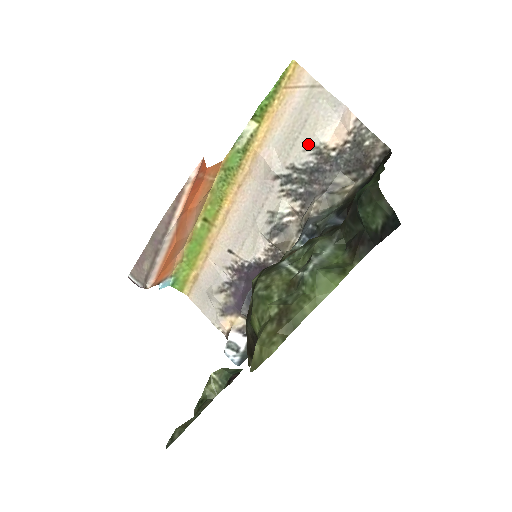
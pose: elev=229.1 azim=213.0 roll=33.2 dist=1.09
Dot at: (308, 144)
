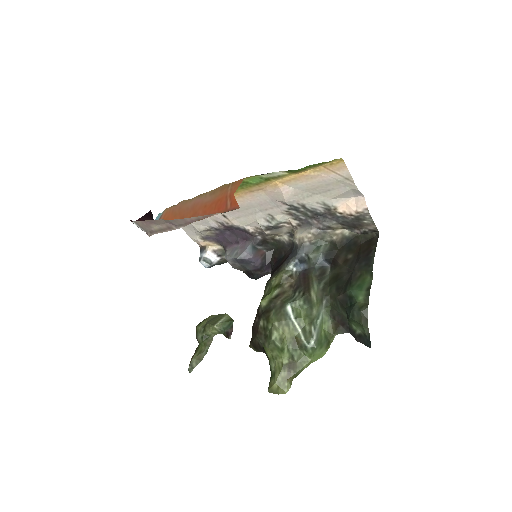
Dot at: (323, 201)
